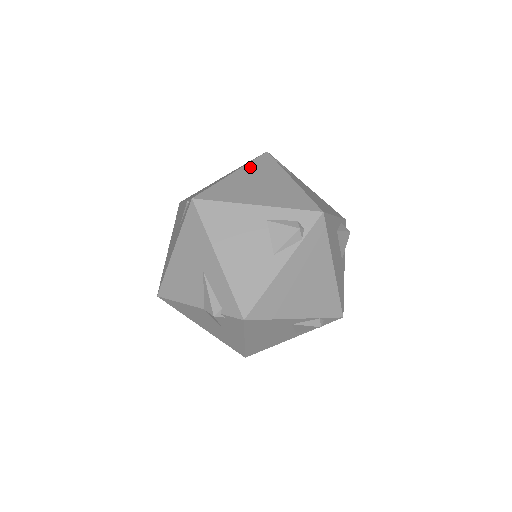
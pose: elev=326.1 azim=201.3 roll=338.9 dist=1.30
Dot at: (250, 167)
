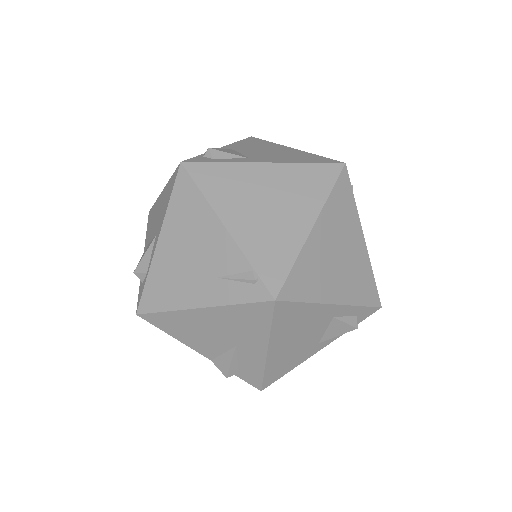
Dot at: (330, 210)
